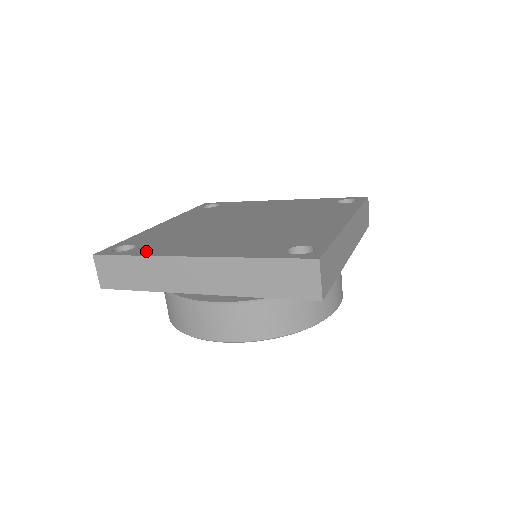
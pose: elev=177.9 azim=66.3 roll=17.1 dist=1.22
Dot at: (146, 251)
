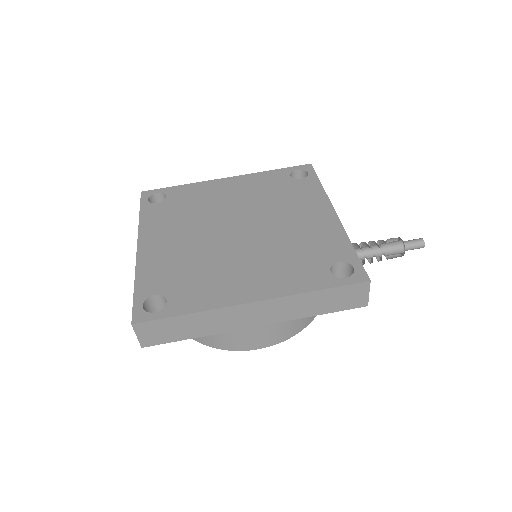
Dot at: (149, 214)
